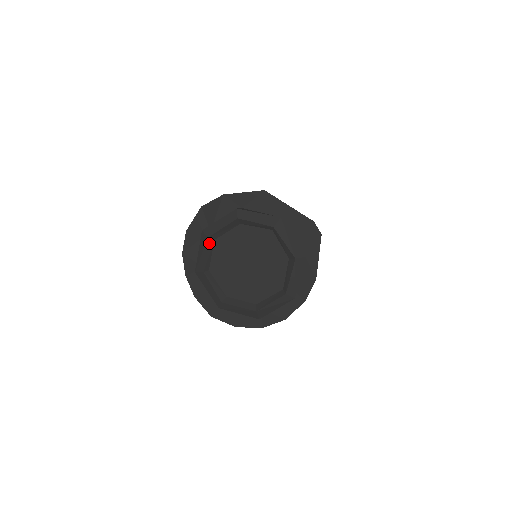
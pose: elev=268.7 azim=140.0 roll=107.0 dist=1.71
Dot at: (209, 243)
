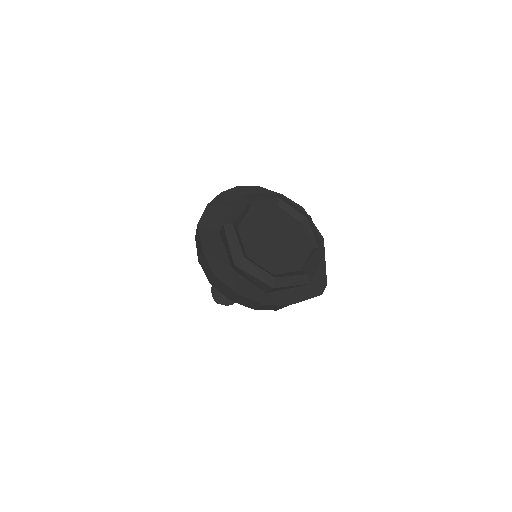
Dot at: (274, 201)
